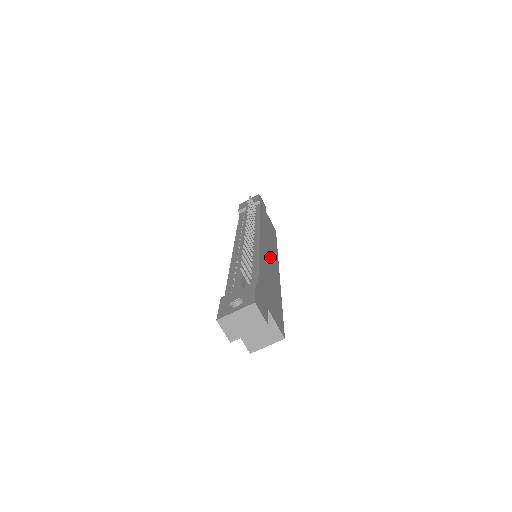
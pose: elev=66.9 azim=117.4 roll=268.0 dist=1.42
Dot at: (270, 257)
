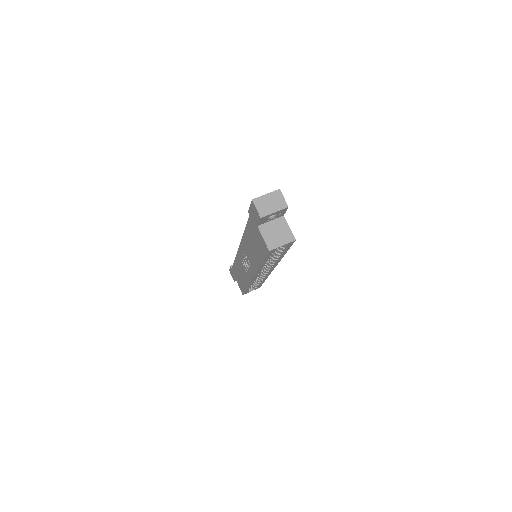
Dot at: occluded
